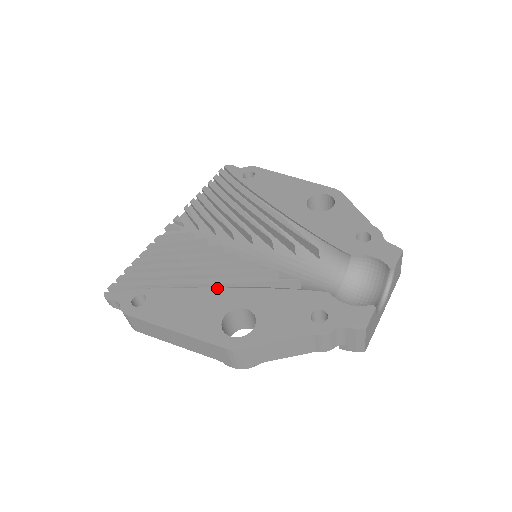
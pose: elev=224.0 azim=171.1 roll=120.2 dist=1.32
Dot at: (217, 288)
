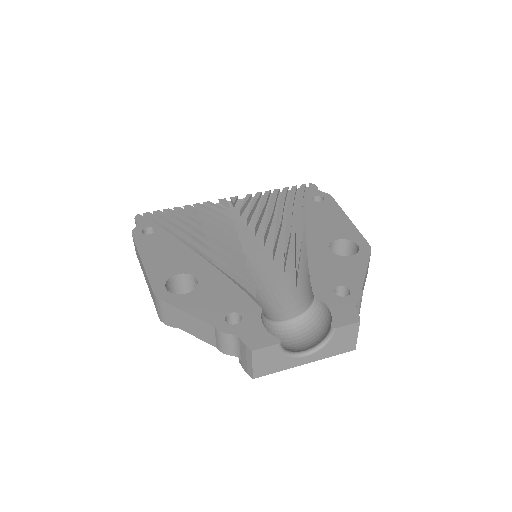
Dot at: (198, 254)
